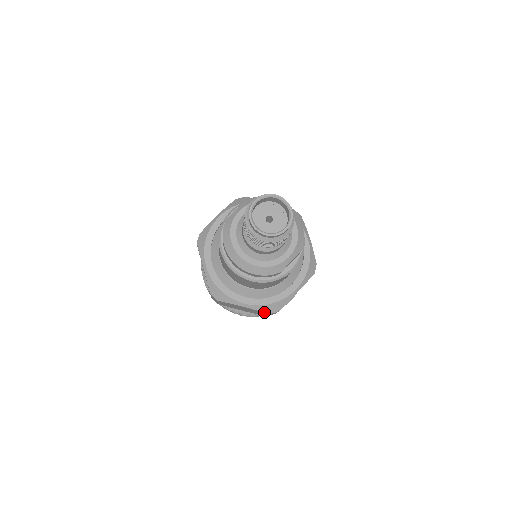
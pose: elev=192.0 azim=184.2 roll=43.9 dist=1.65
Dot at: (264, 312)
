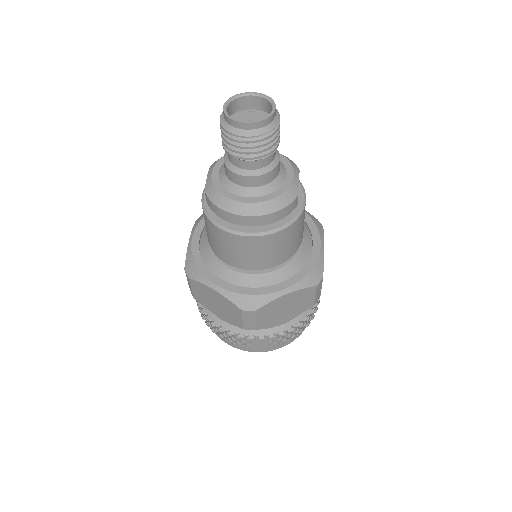
Dot at: (310, 287)
